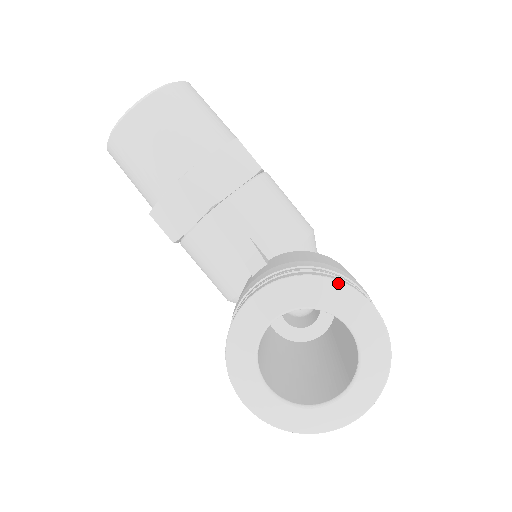
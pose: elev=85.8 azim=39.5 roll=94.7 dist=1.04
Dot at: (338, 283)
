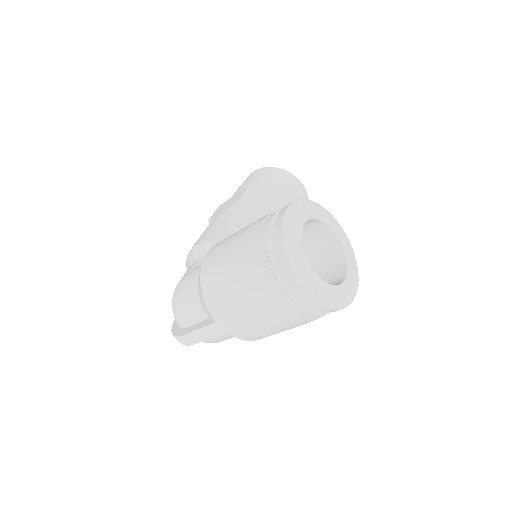
Dot at: (357, 269)
